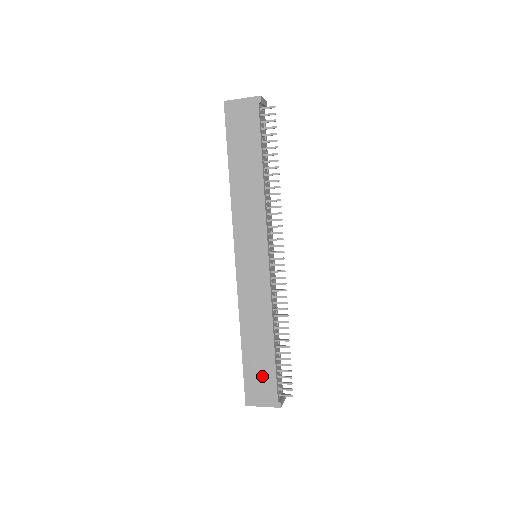
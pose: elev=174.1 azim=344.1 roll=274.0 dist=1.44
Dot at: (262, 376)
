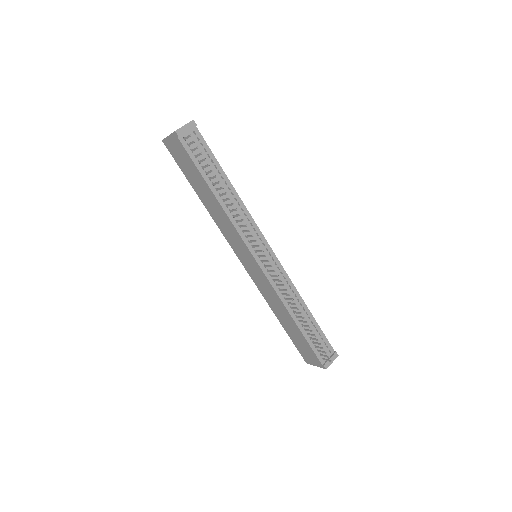
Dot at: (303, 346)
